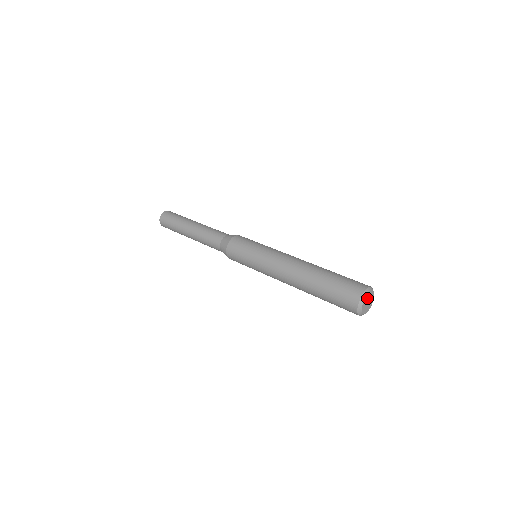
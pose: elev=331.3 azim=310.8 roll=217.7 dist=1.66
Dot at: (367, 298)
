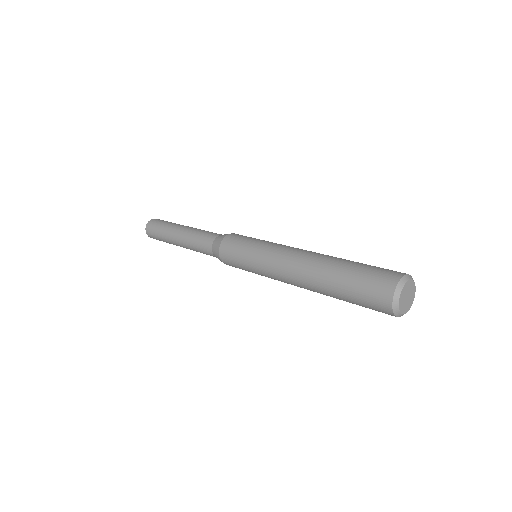
Dot at: (410, 287)
